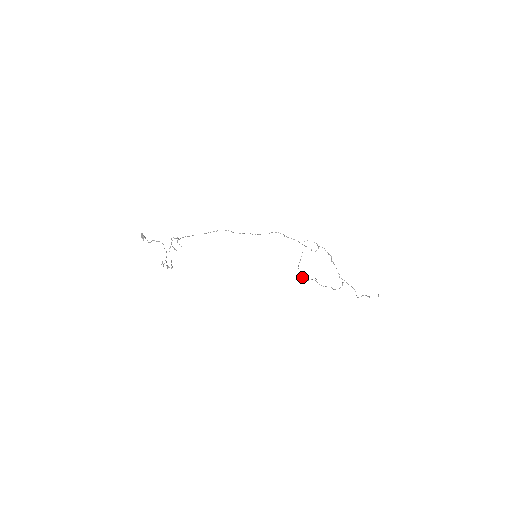
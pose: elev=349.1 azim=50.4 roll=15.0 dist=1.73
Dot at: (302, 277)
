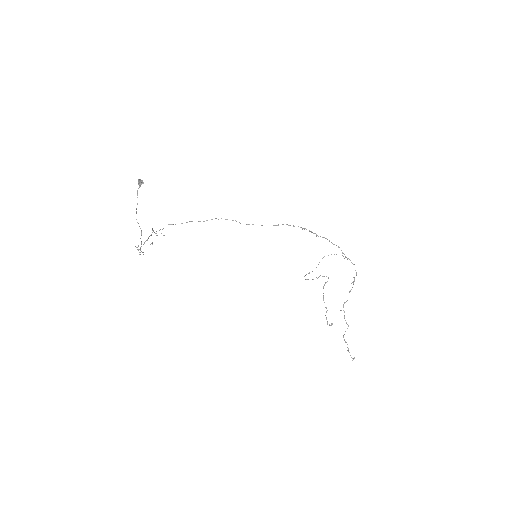
Dot at: (308, 279)
